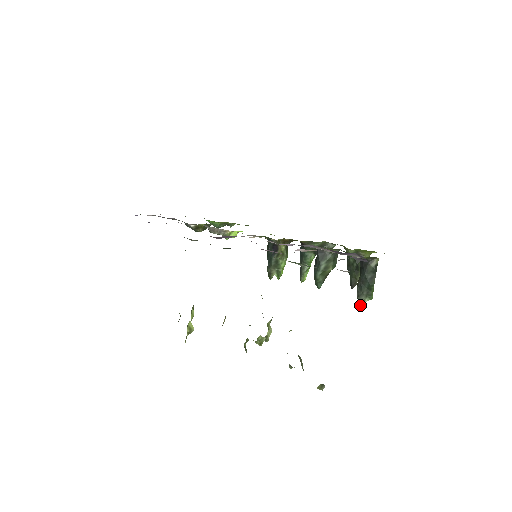
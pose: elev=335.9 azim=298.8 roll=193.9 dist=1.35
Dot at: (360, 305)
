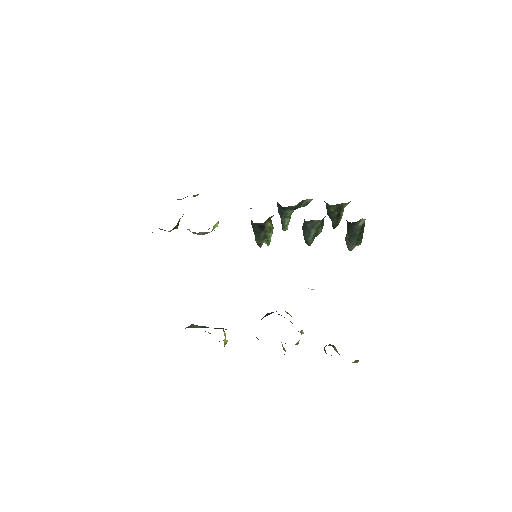
Dot at: occluded
